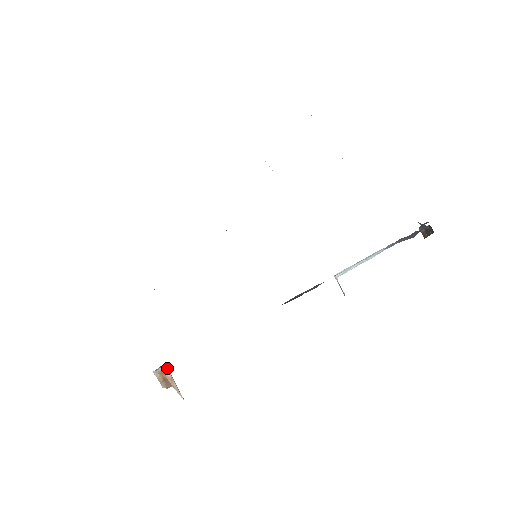
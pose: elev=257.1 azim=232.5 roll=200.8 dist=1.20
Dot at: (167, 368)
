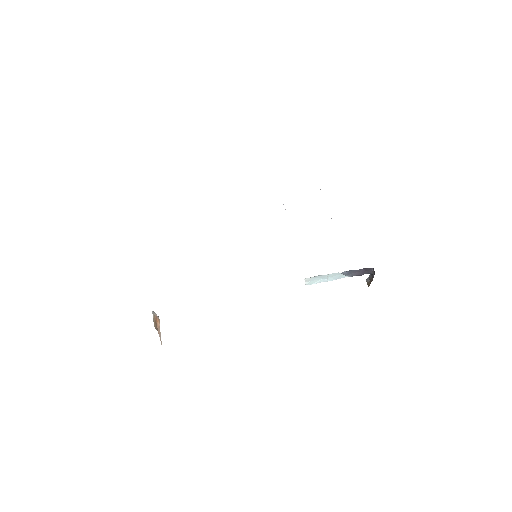
Dot at: (159, 319)
